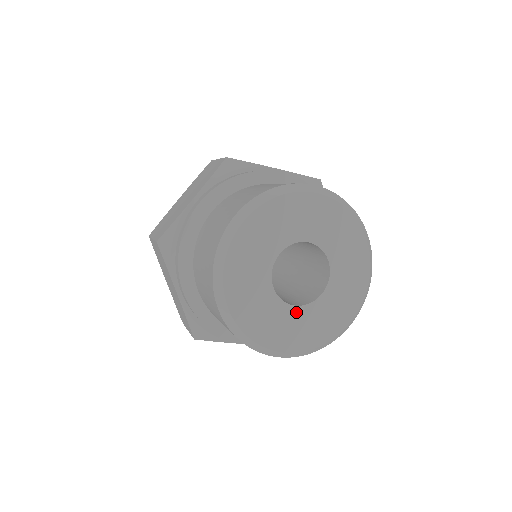
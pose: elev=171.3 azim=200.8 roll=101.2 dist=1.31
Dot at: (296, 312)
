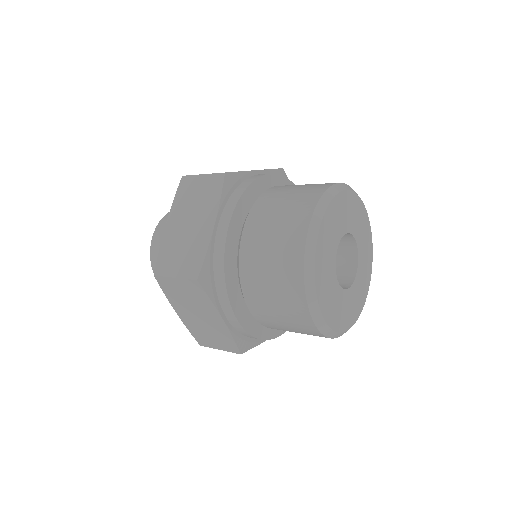
Dot at: (349, 293)
